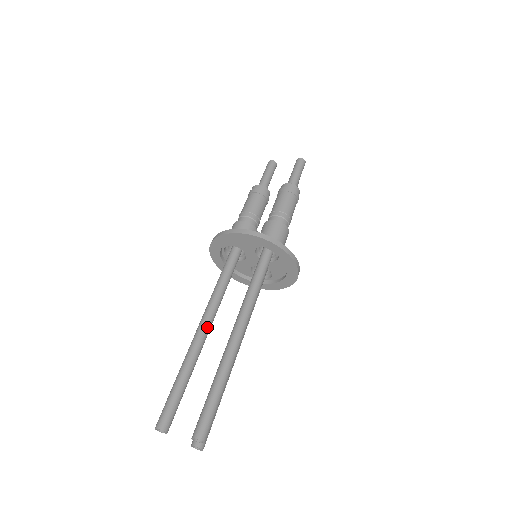
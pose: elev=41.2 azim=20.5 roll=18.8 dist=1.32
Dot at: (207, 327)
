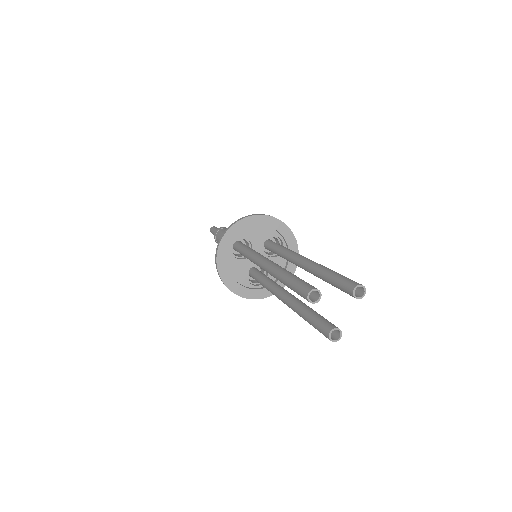
Dot at: occluded
